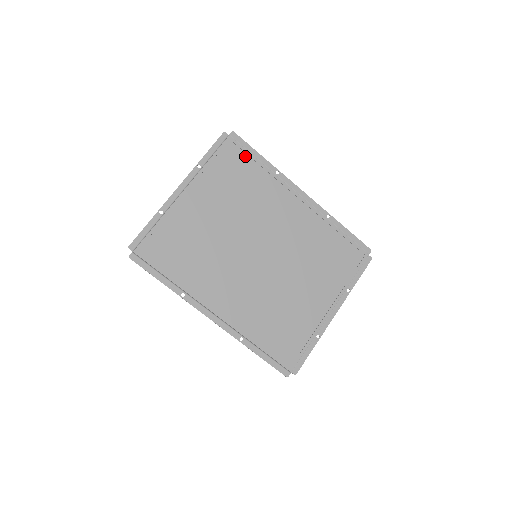
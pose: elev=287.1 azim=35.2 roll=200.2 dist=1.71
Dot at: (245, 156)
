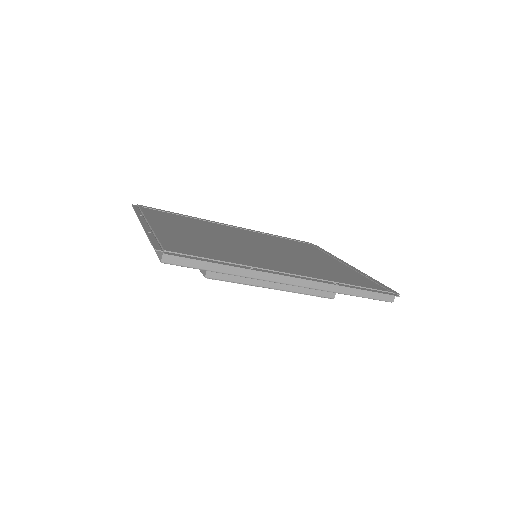
Dot at: (165, 213)
